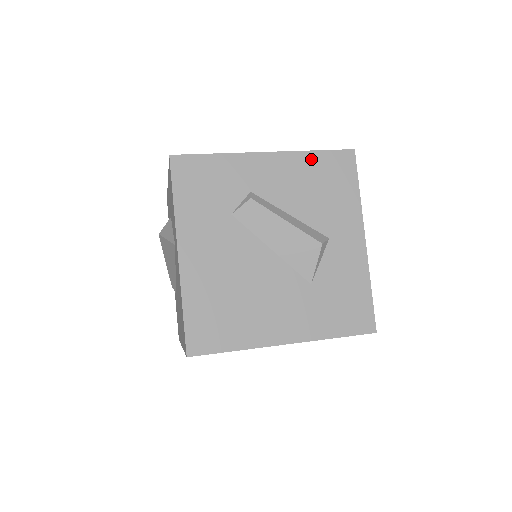
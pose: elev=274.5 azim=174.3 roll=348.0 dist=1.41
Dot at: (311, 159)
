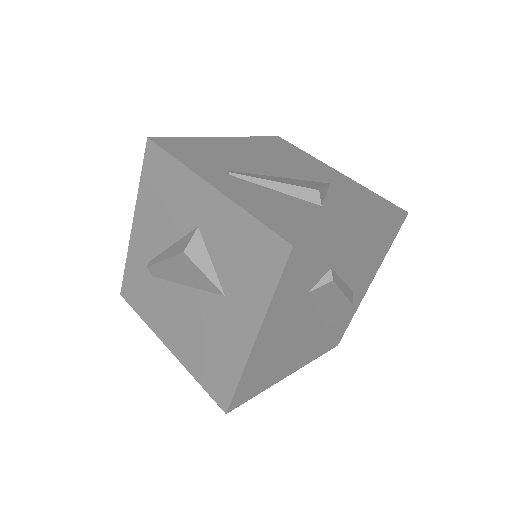
Dot at: (382, 227)
